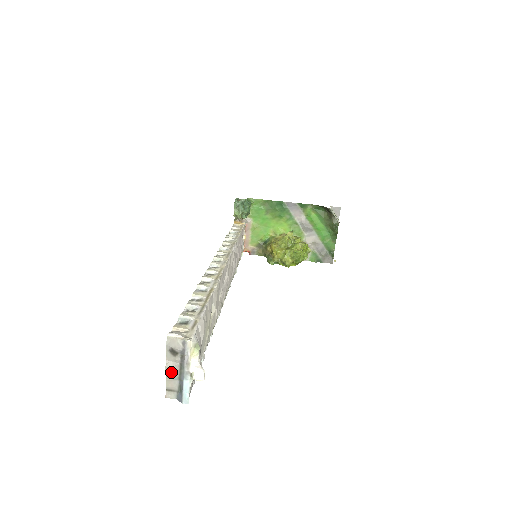
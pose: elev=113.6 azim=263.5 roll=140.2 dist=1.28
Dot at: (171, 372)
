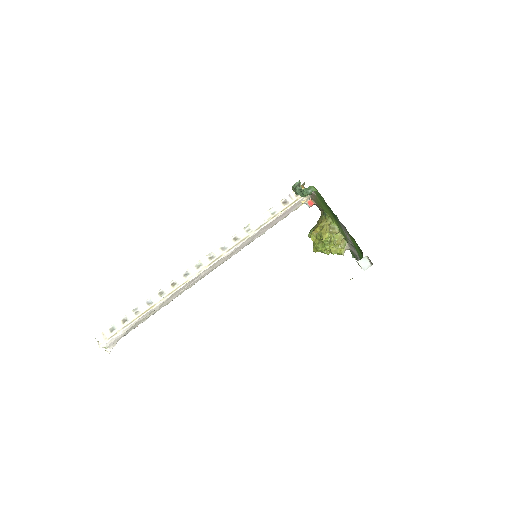
Dot at: occluded
